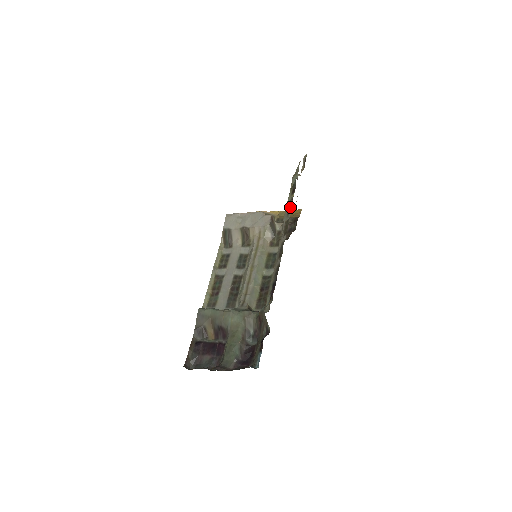
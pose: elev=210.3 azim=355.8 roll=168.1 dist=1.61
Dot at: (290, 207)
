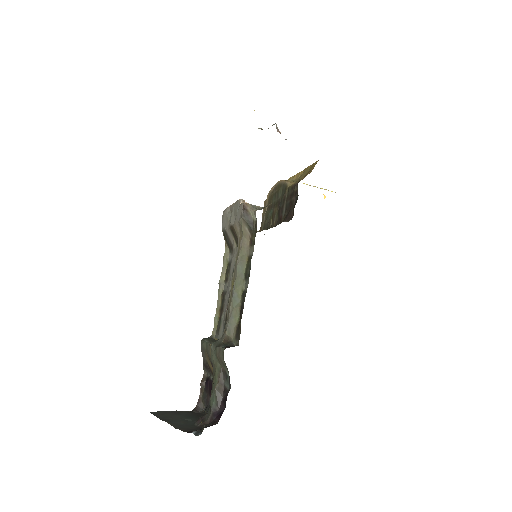
Dot at: occluded
